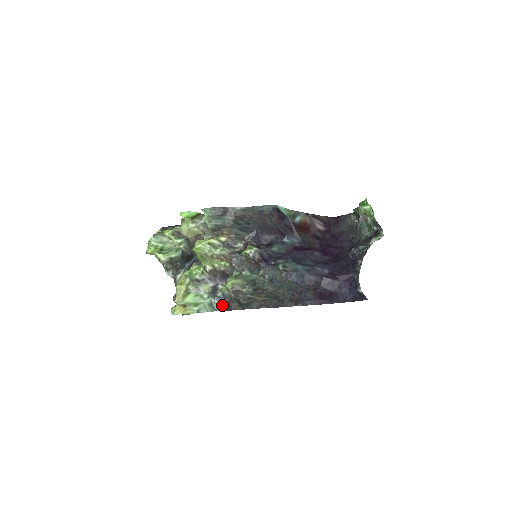
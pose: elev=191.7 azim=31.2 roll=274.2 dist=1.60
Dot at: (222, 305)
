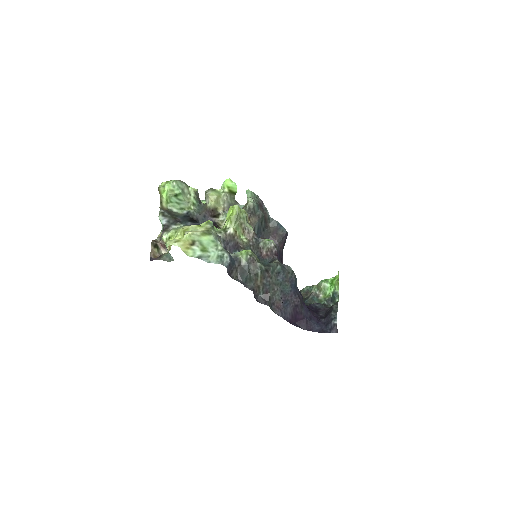
Dot at: (230, 264)
